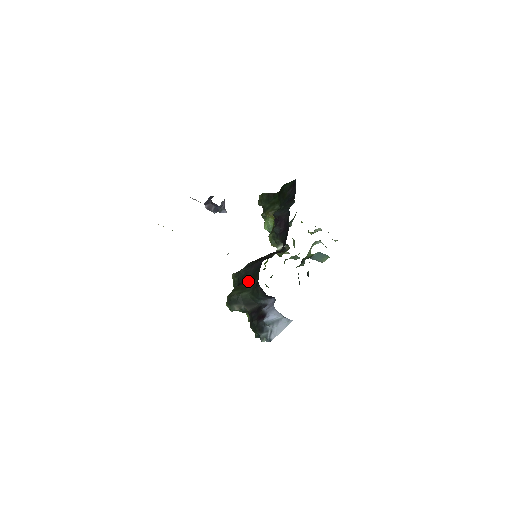
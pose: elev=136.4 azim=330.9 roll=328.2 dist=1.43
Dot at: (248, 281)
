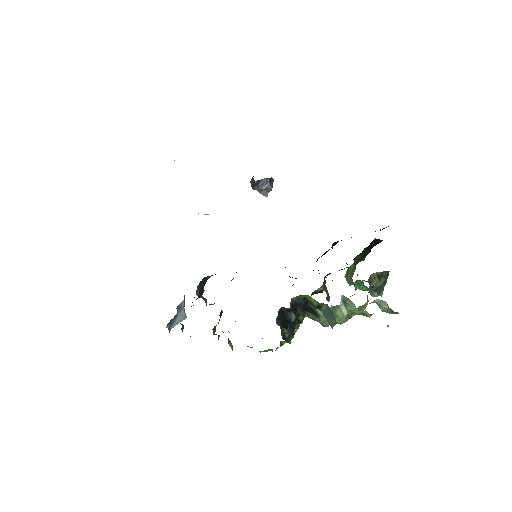
Dot at: occluded
